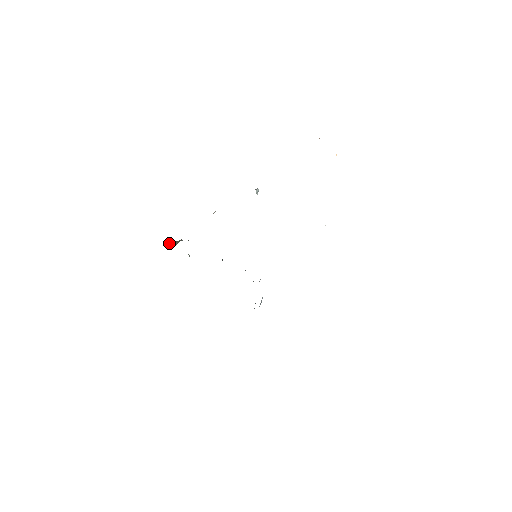
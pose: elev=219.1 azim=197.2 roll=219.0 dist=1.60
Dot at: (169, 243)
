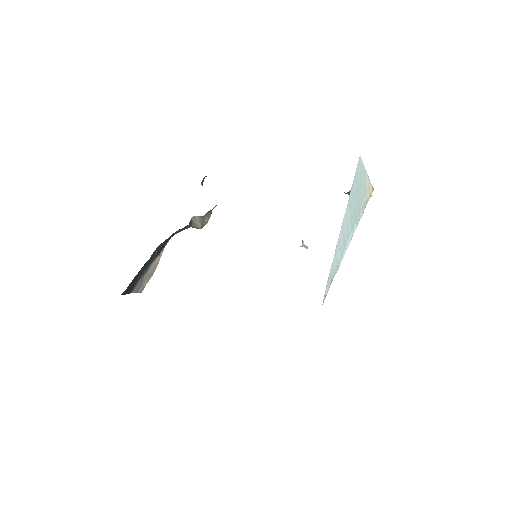
Dot at: occluded
